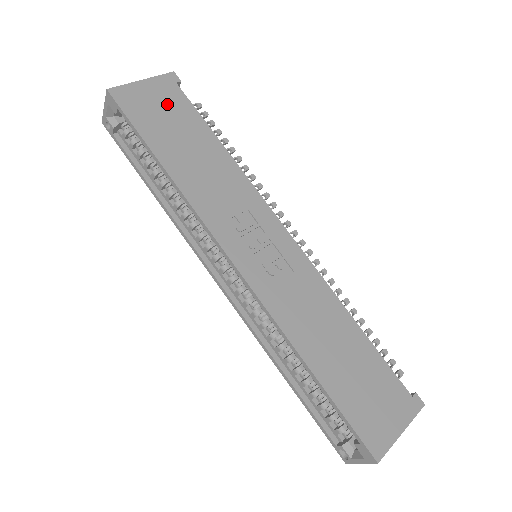
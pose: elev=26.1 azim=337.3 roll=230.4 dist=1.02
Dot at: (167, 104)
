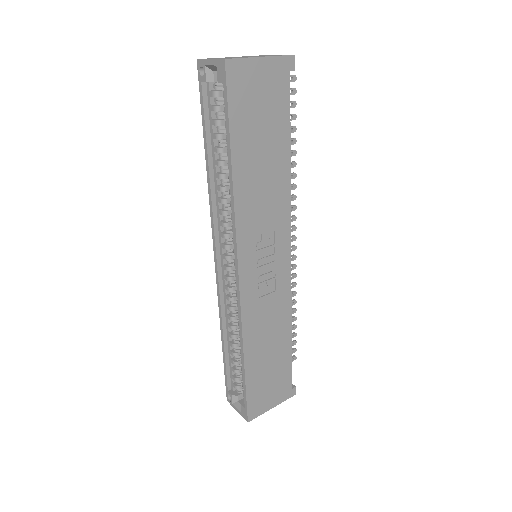
Dot at: (269, 96)
